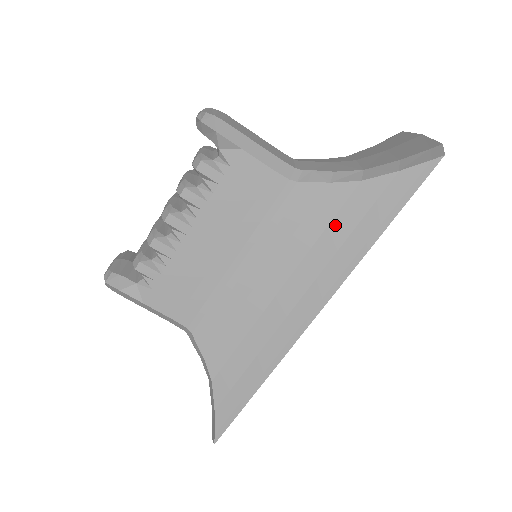
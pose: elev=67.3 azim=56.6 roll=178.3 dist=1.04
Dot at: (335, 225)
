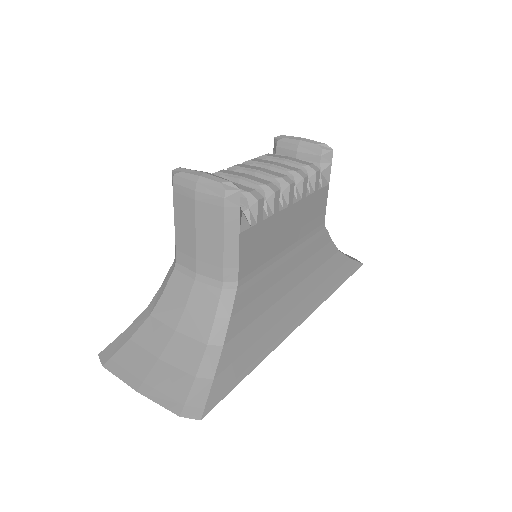
Dot at: (325, 267)
